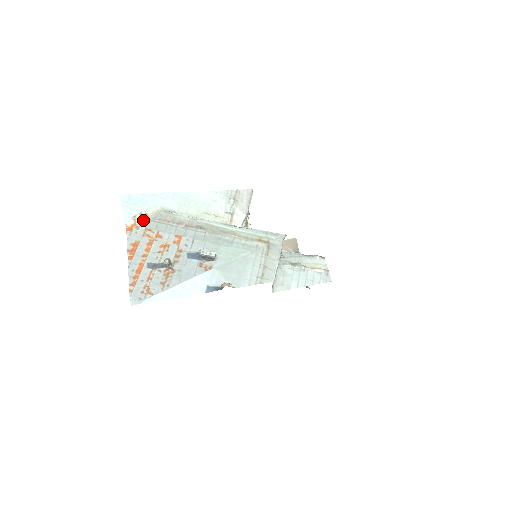
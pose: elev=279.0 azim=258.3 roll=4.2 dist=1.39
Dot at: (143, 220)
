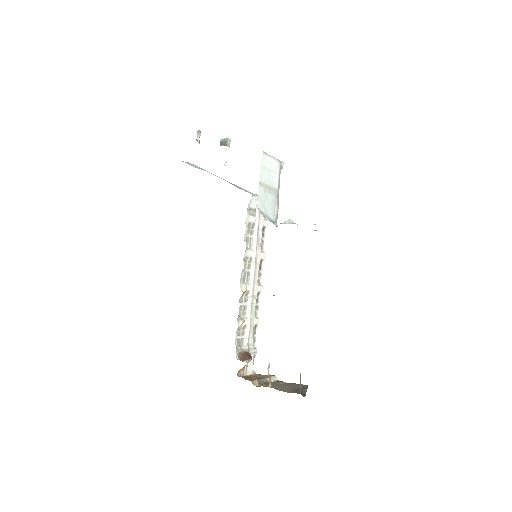
Dot at: occluded
